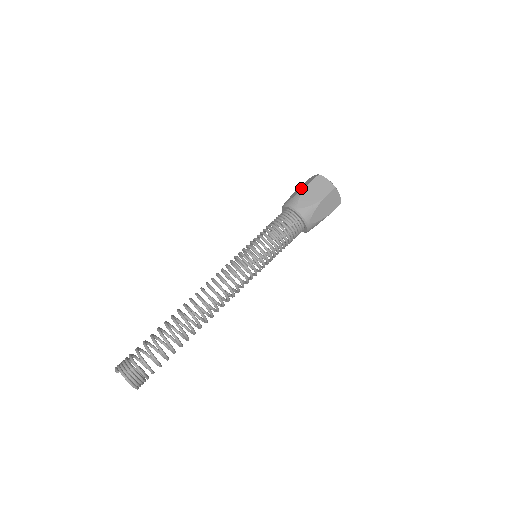
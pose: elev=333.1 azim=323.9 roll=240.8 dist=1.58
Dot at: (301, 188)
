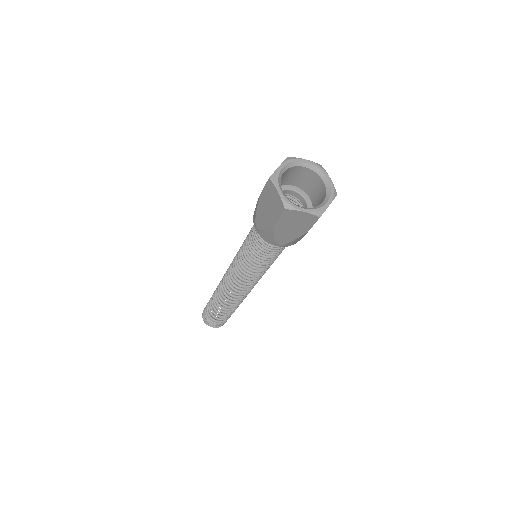
Dot at: (267, 215)
